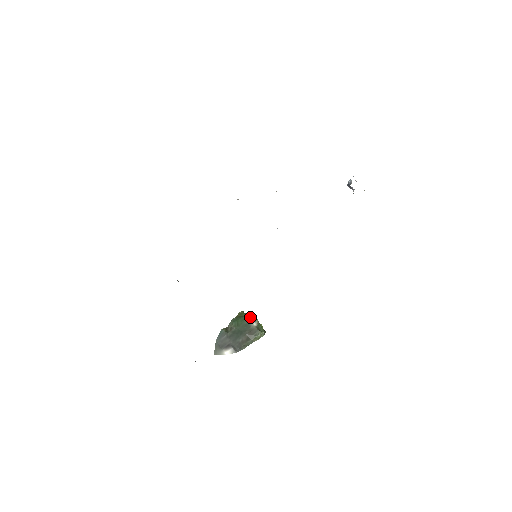
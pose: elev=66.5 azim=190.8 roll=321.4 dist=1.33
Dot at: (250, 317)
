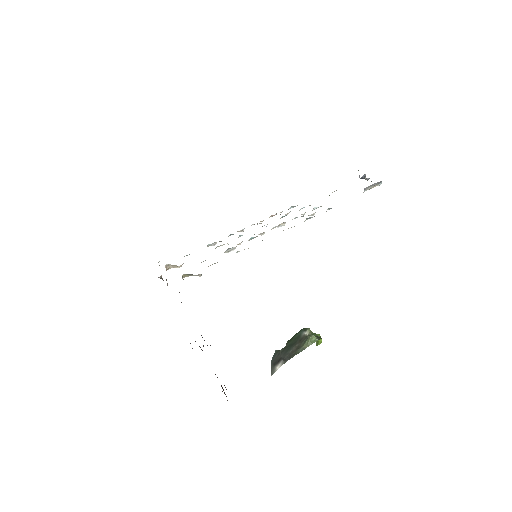
Dot at: (301, 330)
